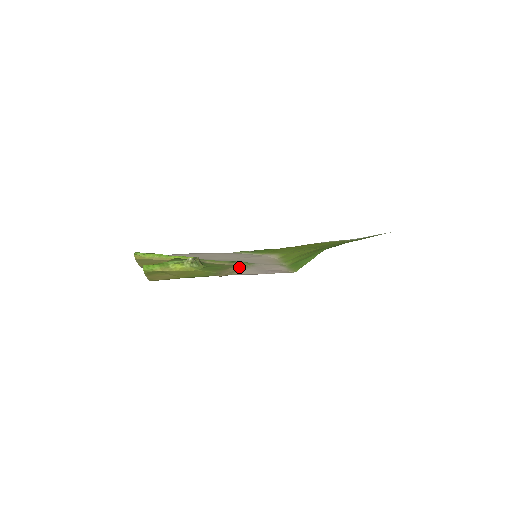
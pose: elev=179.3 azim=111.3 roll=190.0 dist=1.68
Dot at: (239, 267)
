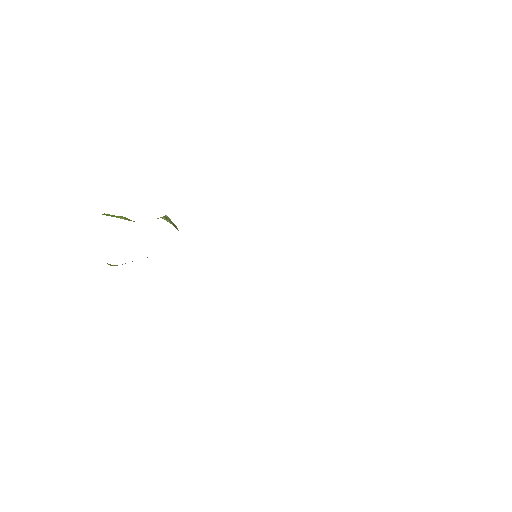
Dot at: occluded
